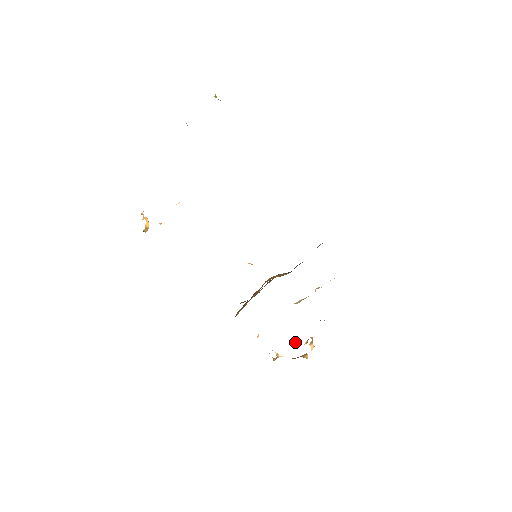
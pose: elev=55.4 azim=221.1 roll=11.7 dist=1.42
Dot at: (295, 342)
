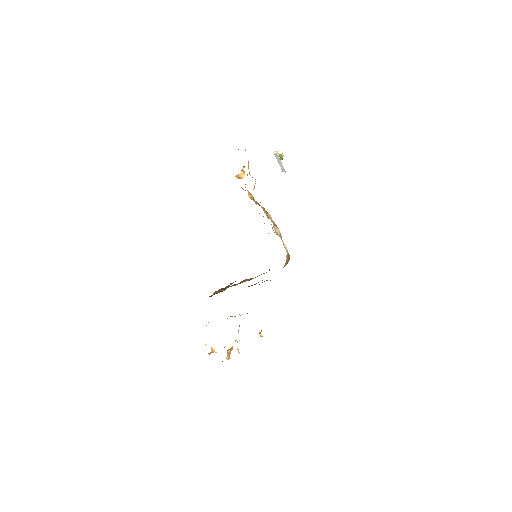
Dot at: occluded
